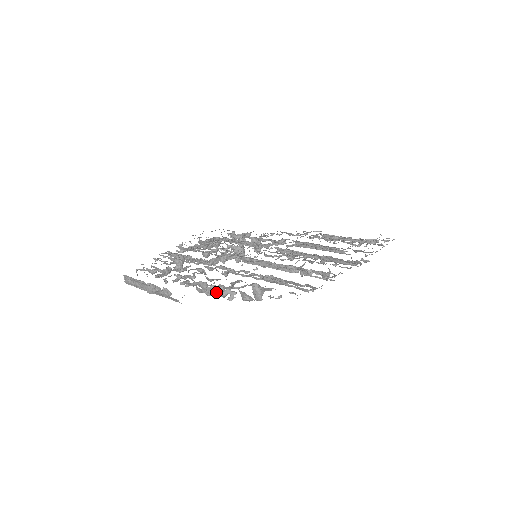
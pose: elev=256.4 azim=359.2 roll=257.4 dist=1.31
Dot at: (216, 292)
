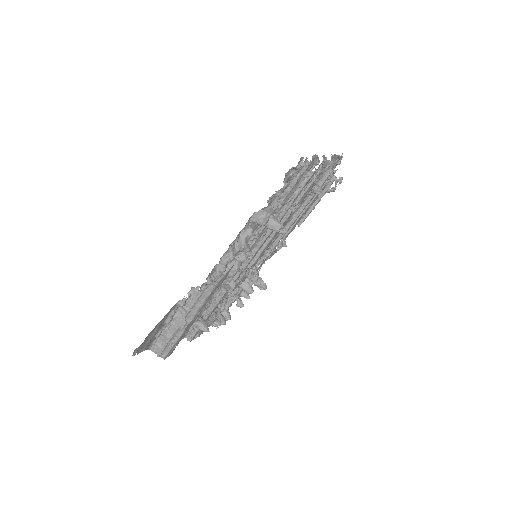
Dot at: (236, 251)
